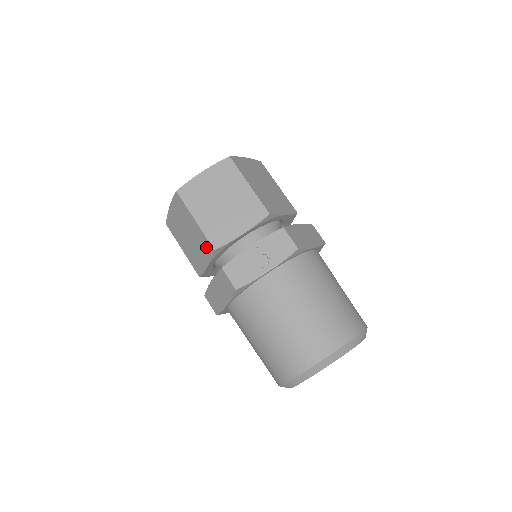
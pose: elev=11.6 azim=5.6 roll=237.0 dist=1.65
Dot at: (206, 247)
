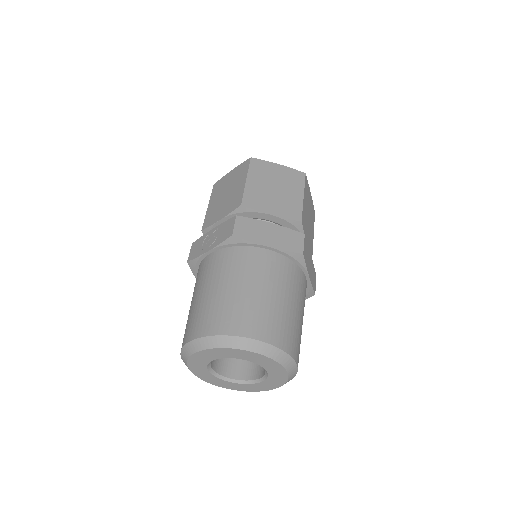
Dot at: occluded
